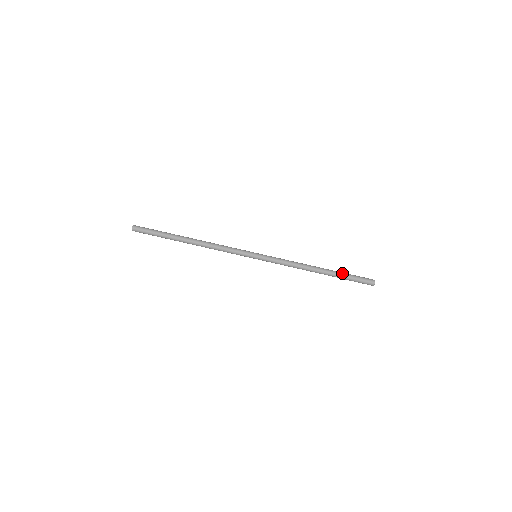
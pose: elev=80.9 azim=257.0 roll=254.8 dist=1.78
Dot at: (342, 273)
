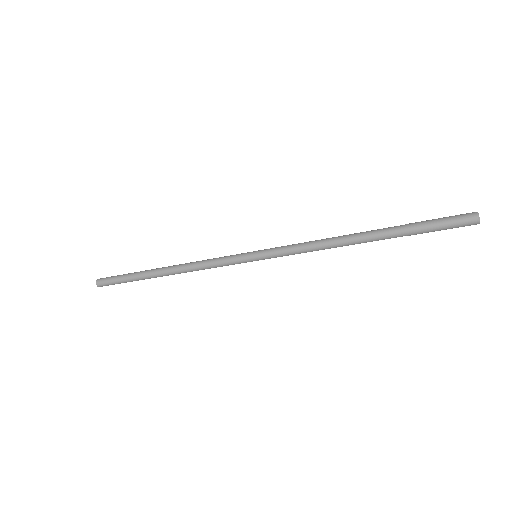
Dot at: (405, 225)
